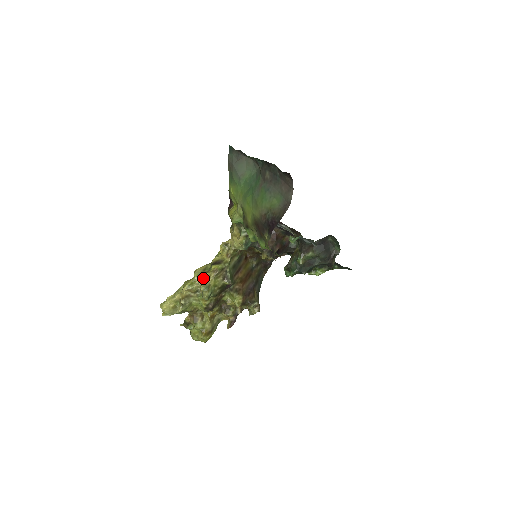
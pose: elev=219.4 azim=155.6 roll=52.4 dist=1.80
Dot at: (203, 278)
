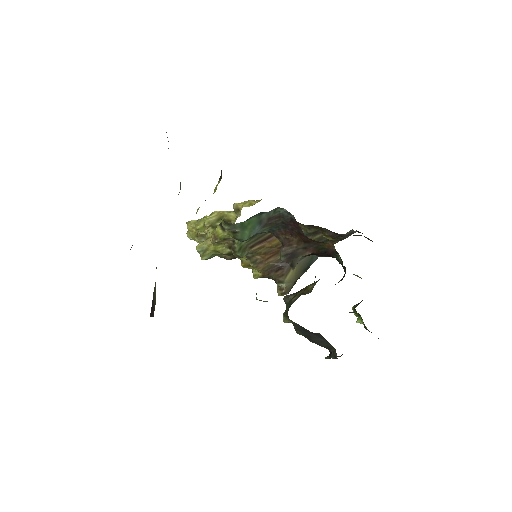
Dot at: (207, 233)
